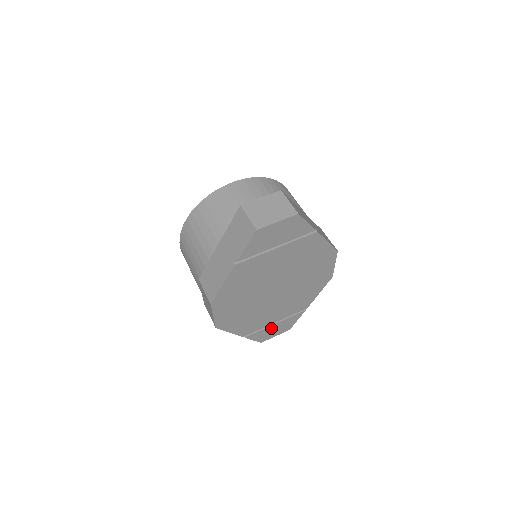
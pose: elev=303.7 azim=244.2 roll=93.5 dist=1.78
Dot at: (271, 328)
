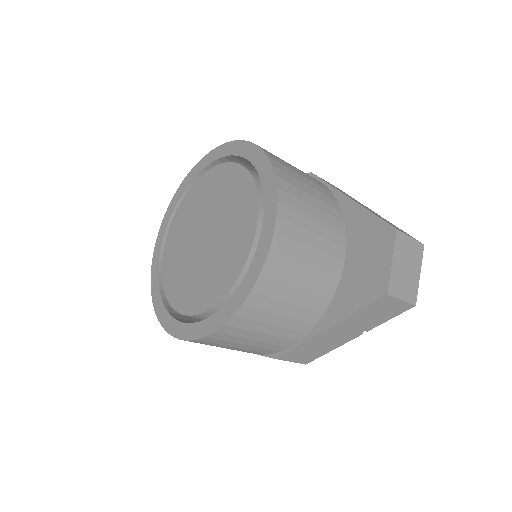
Dot at: occluded
